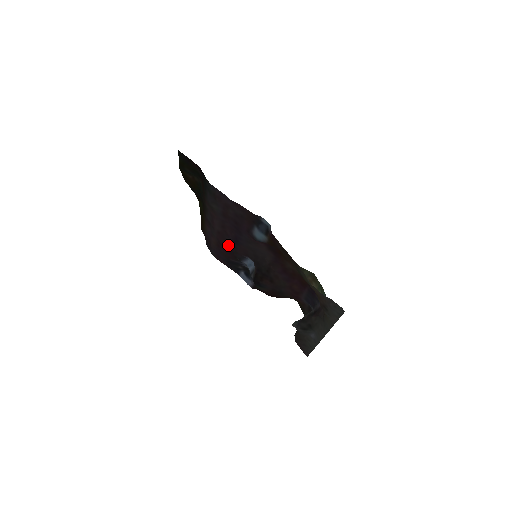
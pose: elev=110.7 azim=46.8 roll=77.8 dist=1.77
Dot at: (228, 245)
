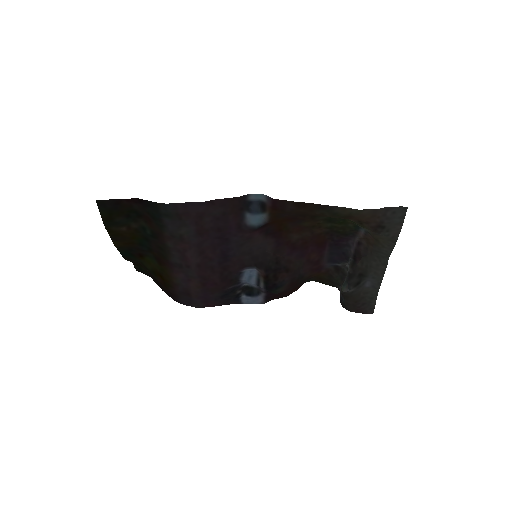
Dot at: (217, 272)
